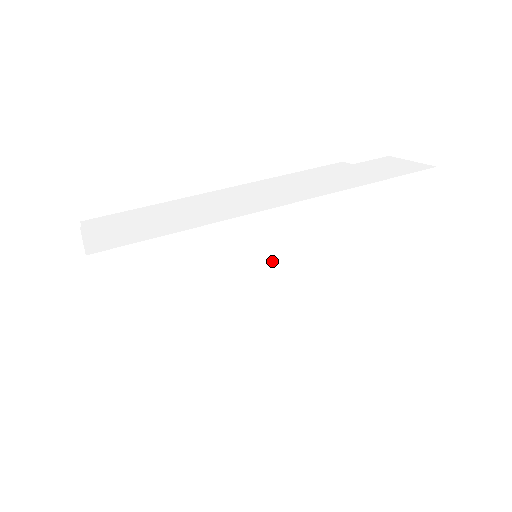
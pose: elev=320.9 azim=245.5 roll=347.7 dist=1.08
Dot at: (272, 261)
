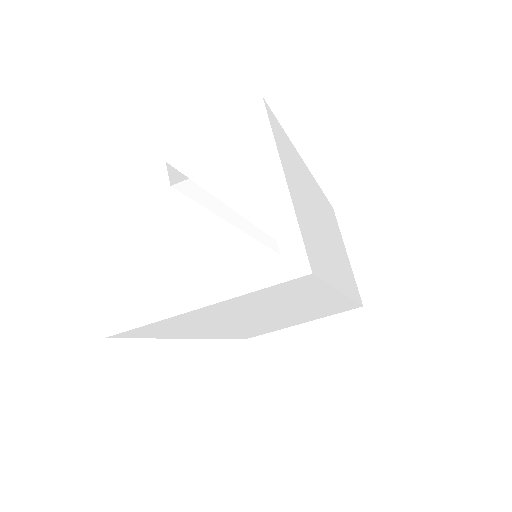
Dot at: (315, 201)
